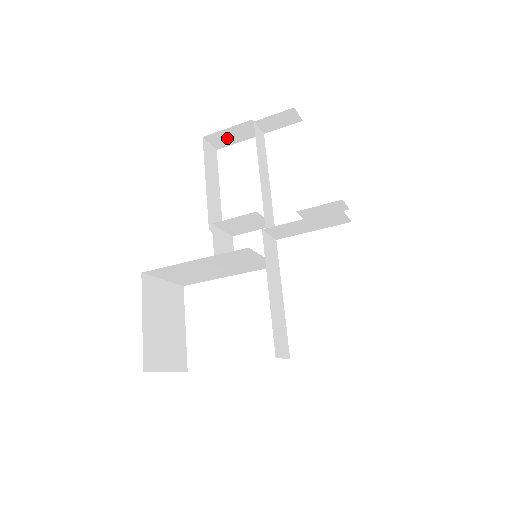
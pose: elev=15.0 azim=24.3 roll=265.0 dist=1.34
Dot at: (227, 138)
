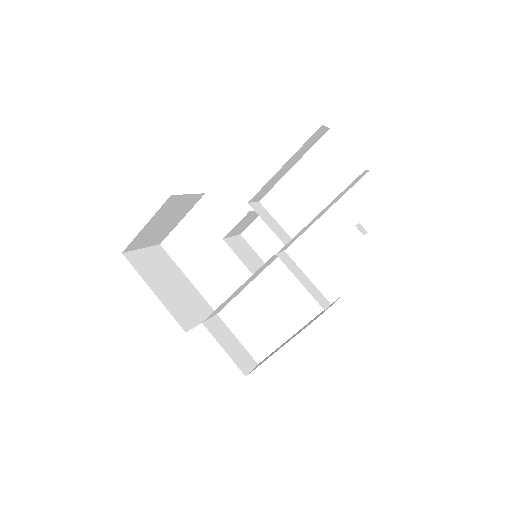
Dot at: occluded
